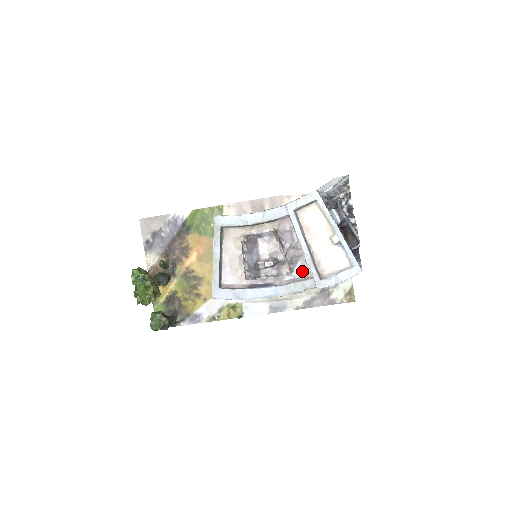
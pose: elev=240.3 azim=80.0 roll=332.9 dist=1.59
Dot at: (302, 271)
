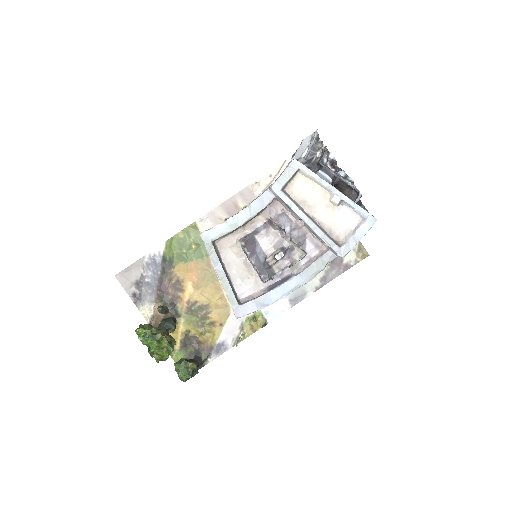
Dot at: (314, 248)
